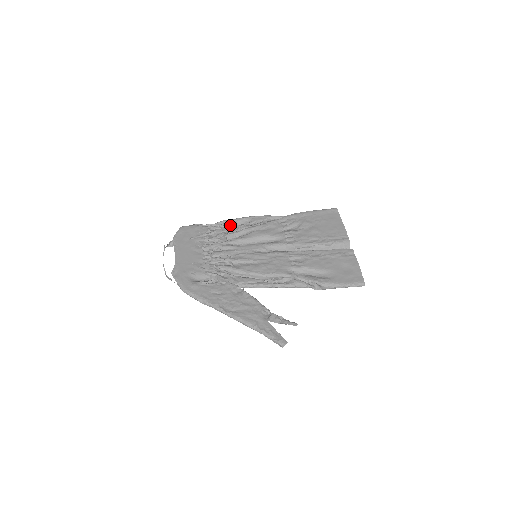
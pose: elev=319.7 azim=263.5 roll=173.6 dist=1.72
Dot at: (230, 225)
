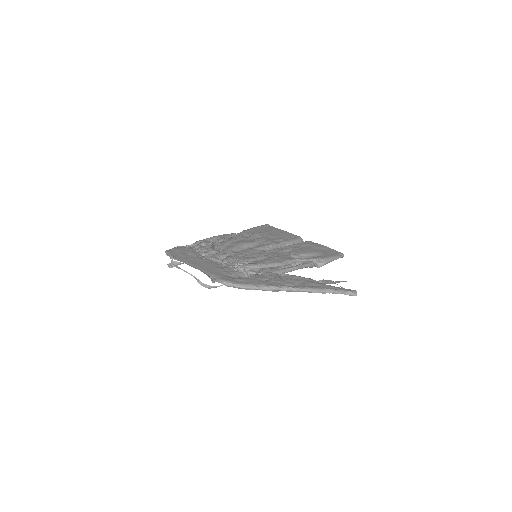
Dot at: (206, 244)
